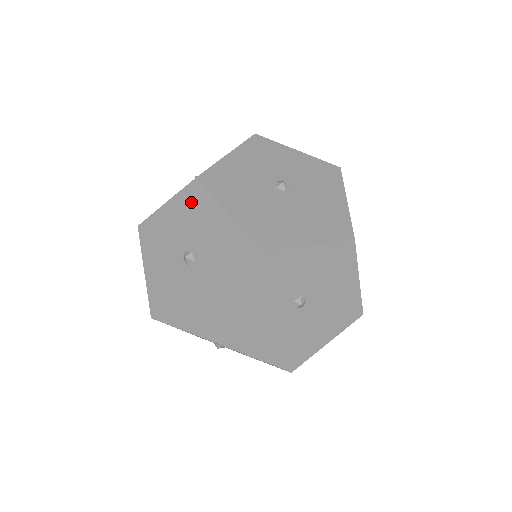
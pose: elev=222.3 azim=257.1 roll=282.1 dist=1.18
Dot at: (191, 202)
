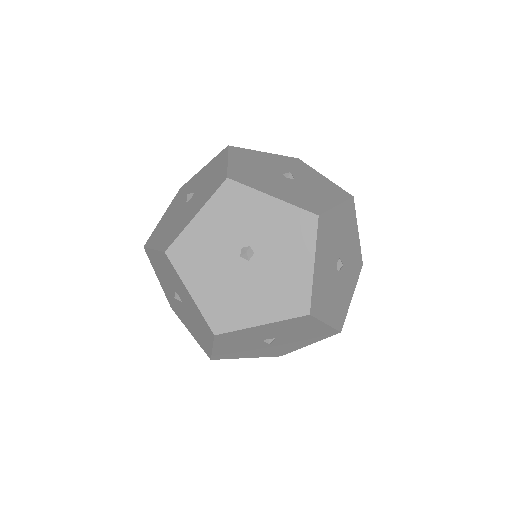
Dot at: (167, 265)
